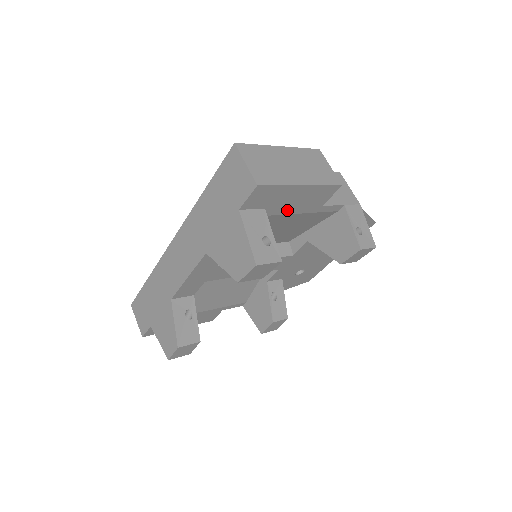
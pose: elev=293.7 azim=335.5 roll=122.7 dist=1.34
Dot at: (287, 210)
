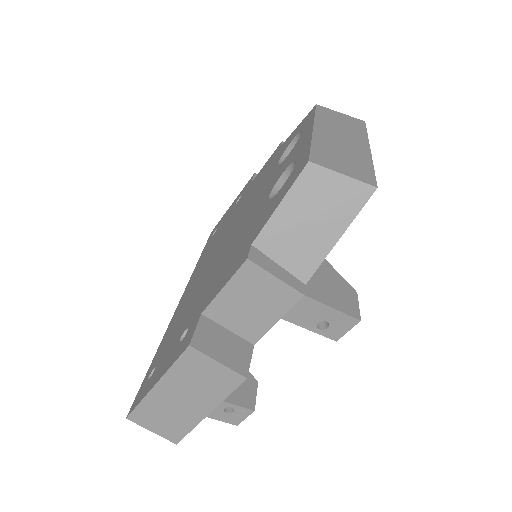
Dot at: occluded
